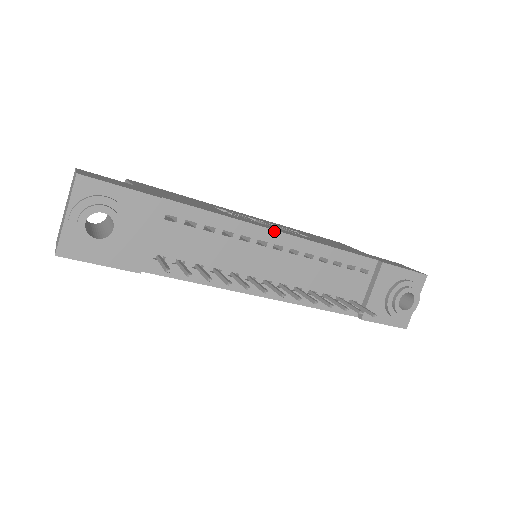
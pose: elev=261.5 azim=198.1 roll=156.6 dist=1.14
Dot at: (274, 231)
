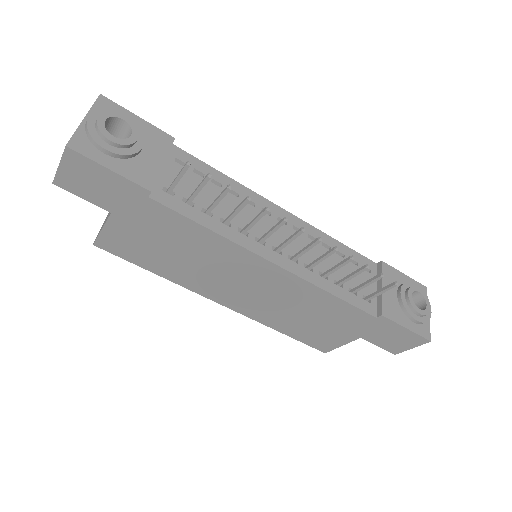
Dot at: (276, 205)
